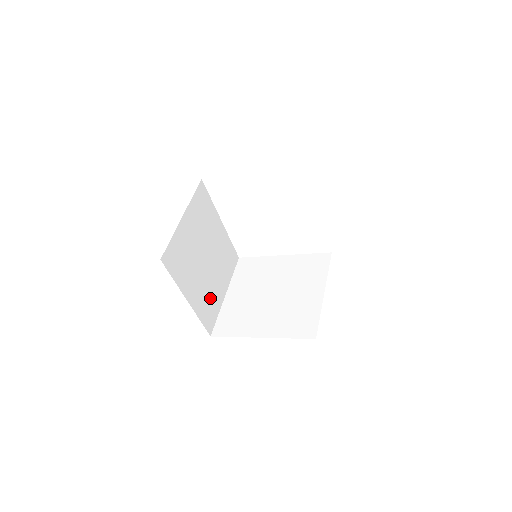
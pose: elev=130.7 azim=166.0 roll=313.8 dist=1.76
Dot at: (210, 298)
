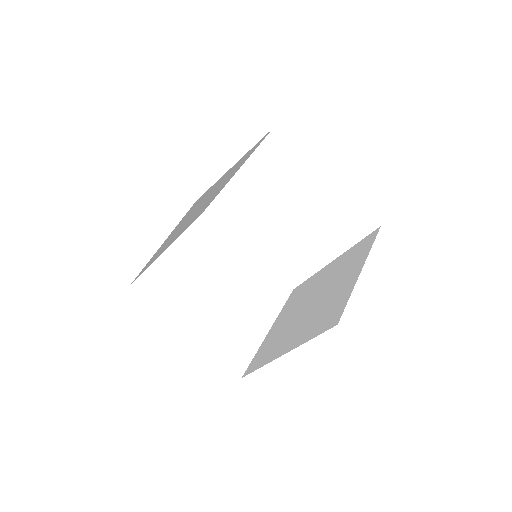
Dot at: occluded
